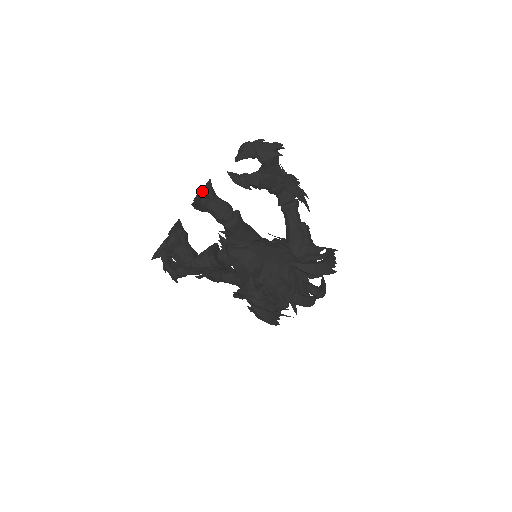
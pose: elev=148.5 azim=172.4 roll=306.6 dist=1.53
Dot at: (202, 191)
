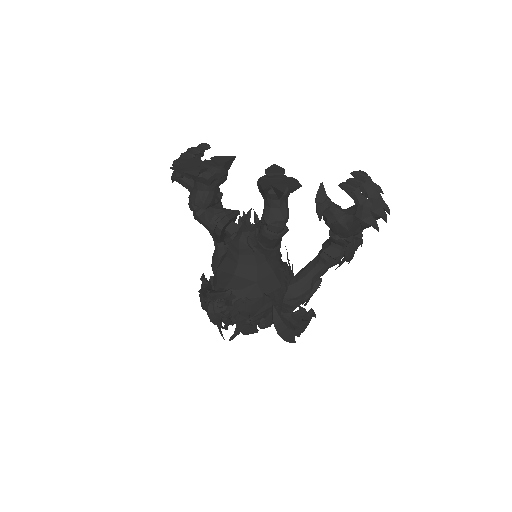
Dot at: (282, 191)
